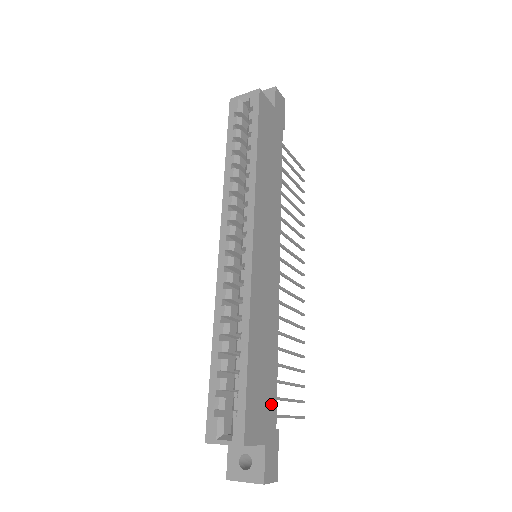
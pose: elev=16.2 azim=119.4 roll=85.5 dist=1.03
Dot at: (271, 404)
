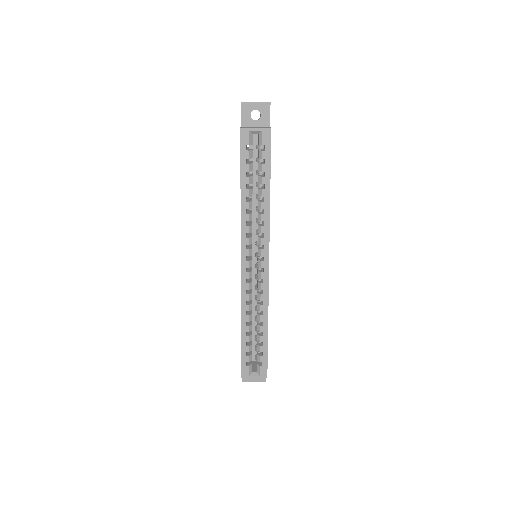
Dot at: occluded
